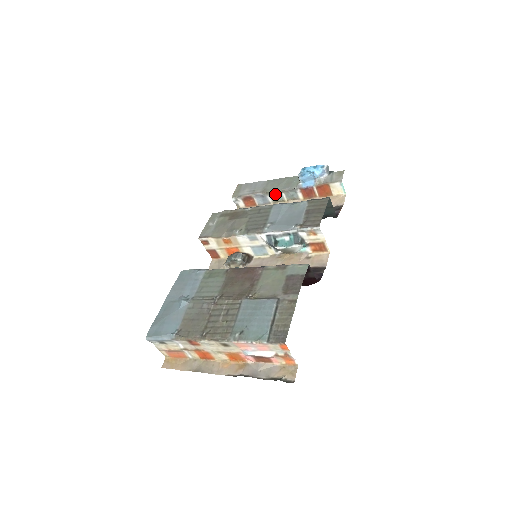
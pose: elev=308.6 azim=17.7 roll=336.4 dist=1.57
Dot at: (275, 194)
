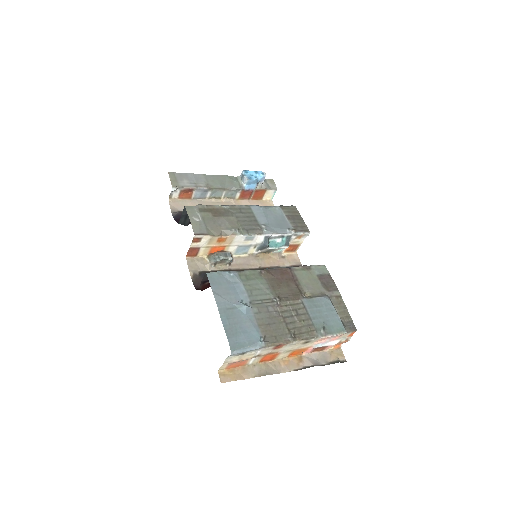
Dot at: (217, 191)
